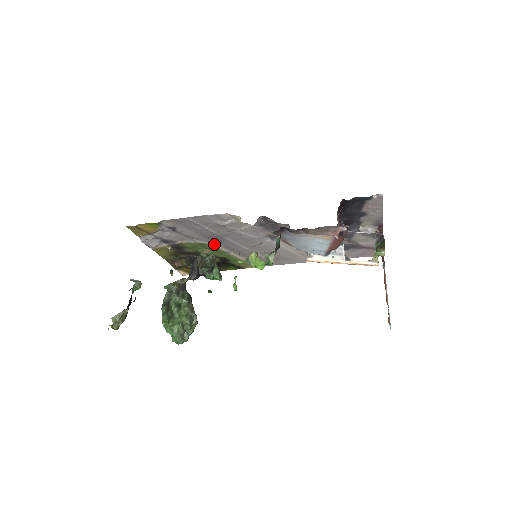
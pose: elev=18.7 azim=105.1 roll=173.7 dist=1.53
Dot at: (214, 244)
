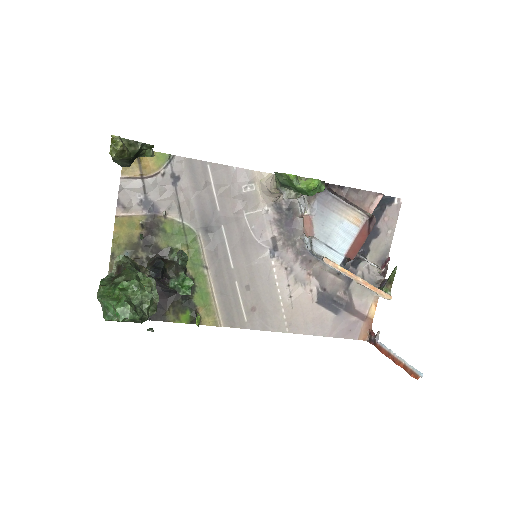
Dot at: (201, 238)
